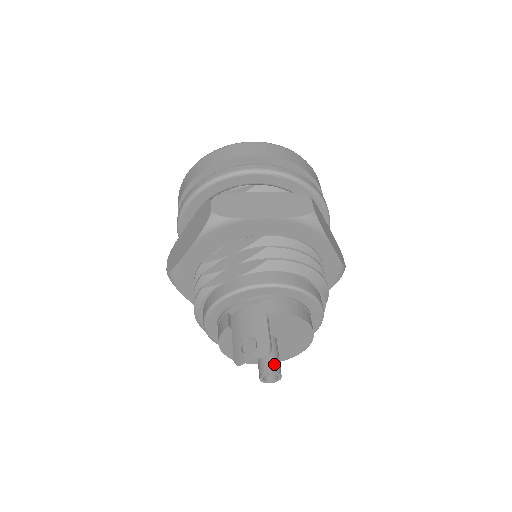
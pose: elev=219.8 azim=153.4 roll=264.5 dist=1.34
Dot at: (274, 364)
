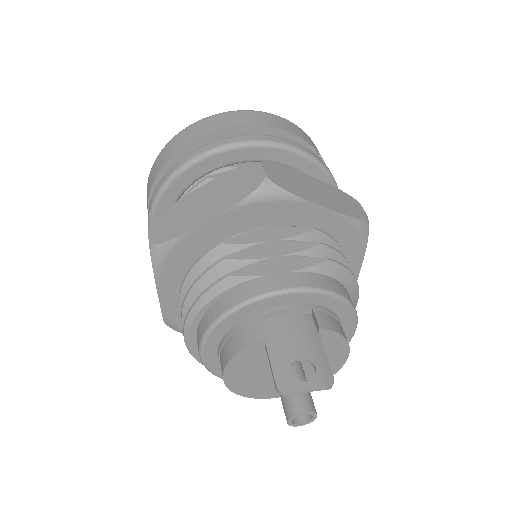
Dot at: (311, 400)
